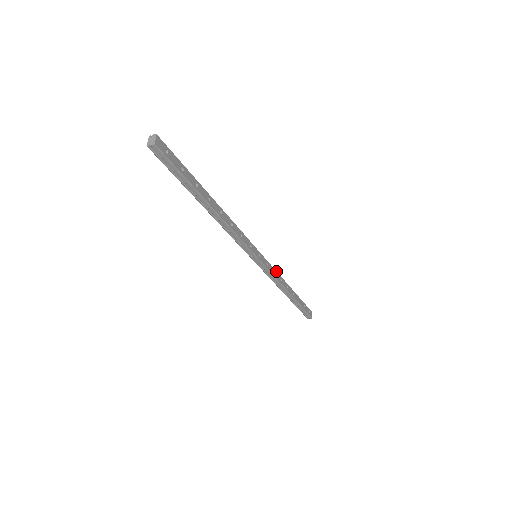
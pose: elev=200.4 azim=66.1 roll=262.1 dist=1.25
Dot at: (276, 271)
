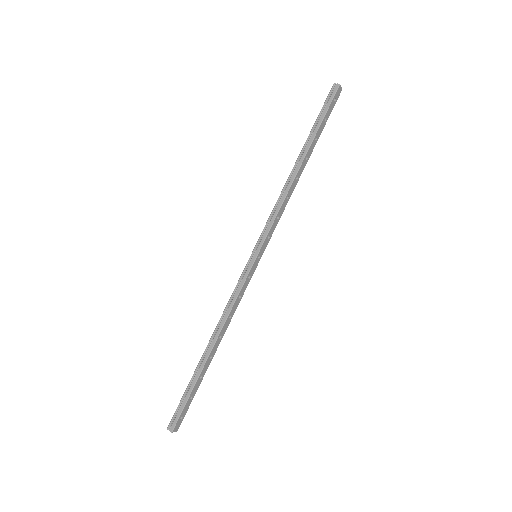
Dot at: (279, 211)
